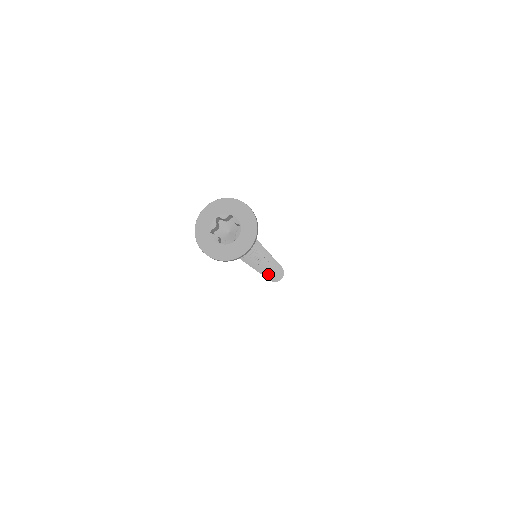
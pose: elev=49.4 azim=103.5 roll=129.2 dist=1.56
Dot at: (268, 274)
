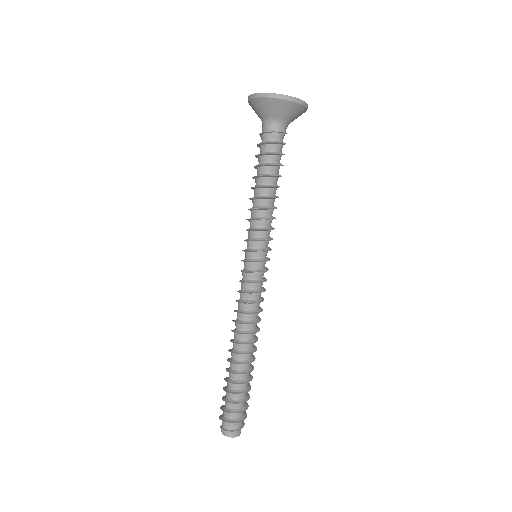
Dot at: (247, 333)
